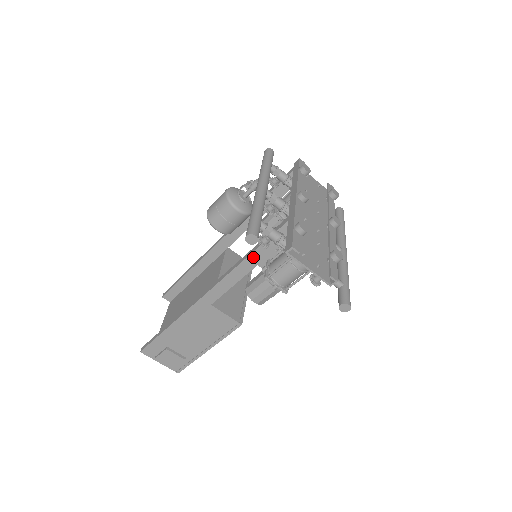
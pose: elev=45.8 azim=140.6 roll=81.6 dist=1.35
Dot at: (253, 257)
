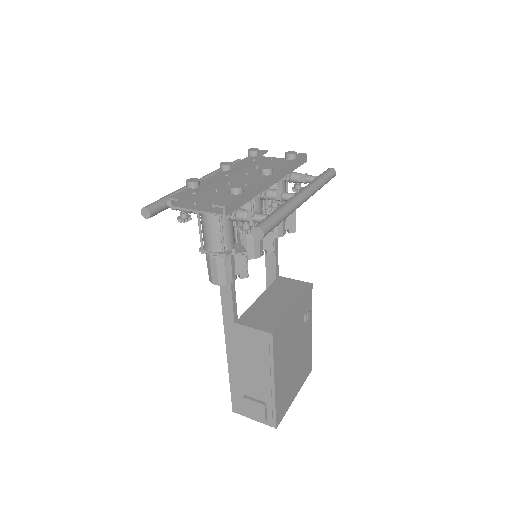
Dot at: occluded
